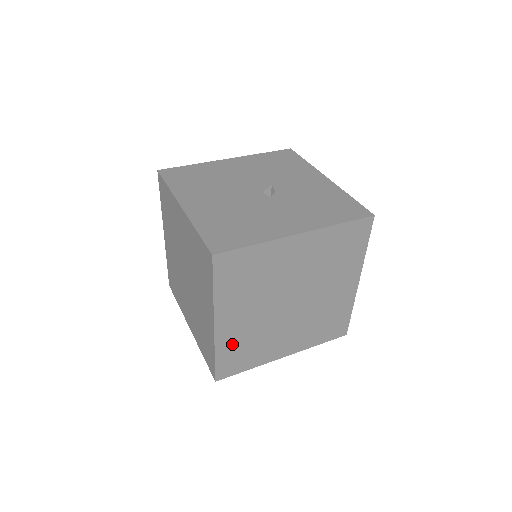
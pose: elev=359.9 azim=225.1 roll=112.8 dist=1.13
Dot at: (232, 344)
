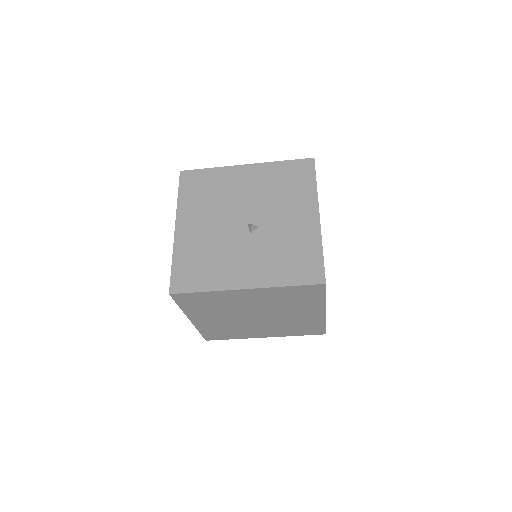
Dot at: (211, 328)
